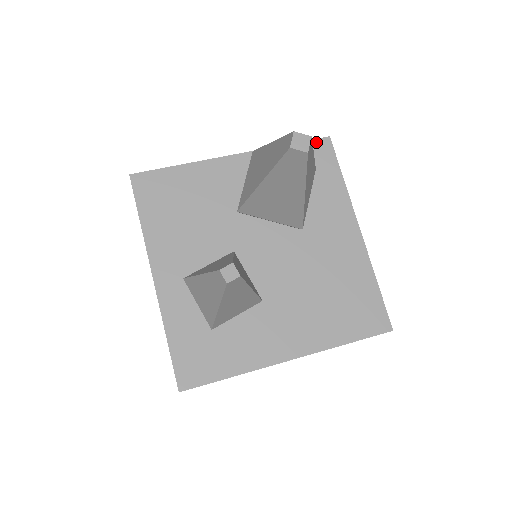
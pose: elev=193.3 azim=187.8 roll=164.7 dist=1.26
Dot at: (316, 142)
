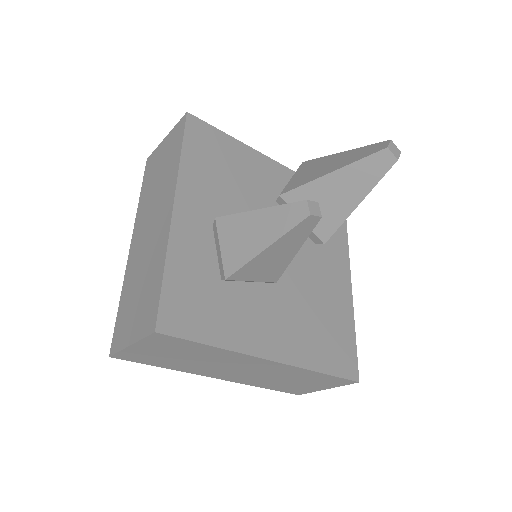
Dot at: occluded
